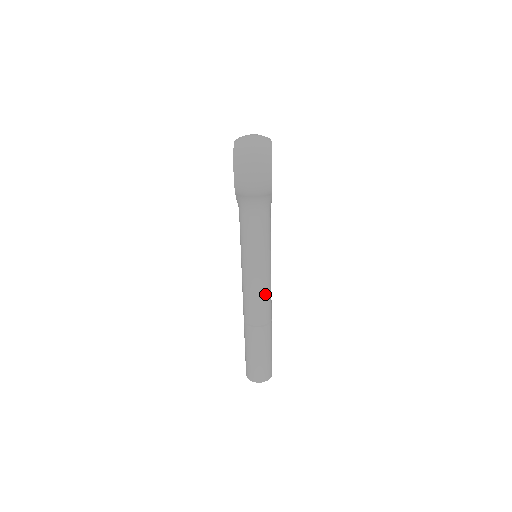
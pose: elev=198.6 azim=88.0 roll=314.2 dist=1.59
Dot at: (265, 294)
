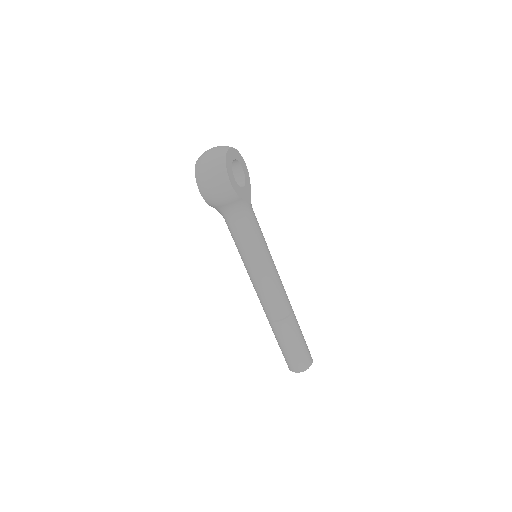
Dot at: (273, 290)
